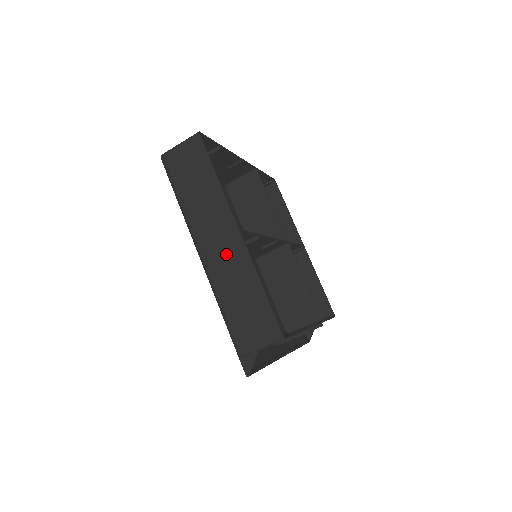
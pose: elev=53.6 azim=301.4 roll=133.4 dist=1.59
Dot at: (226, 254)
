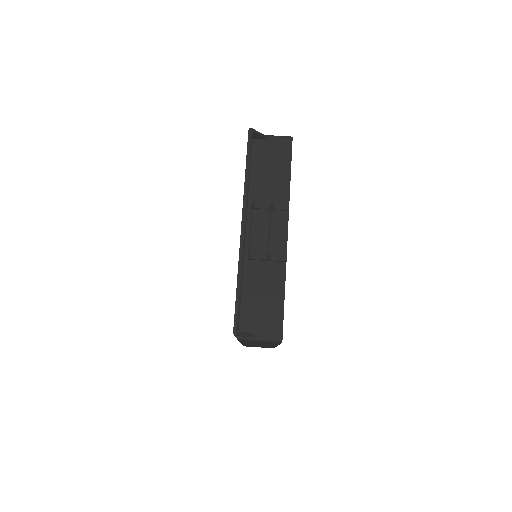
Dot at: occluded
